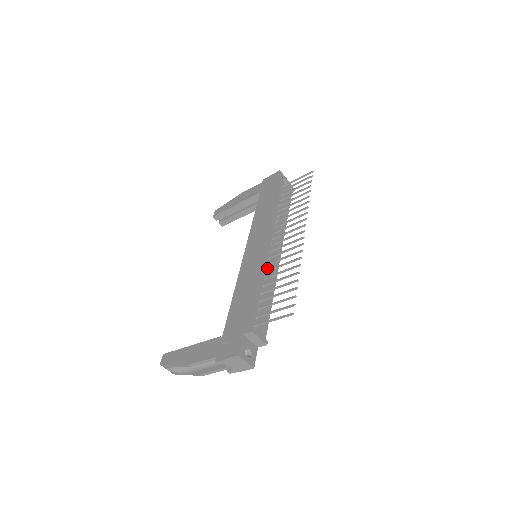
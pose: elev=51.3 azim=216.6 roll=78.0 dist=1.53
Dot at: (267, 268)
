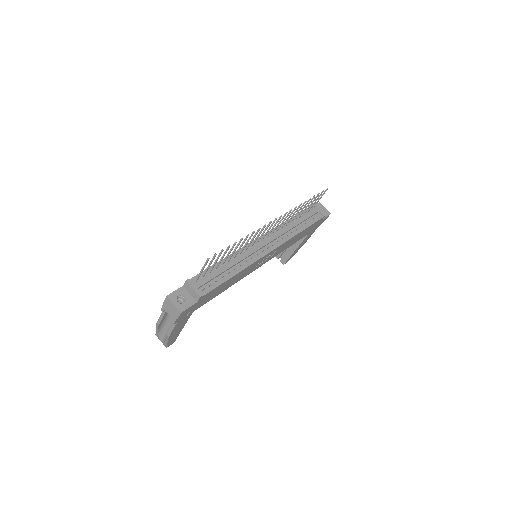
Dot at: (243, 252)
